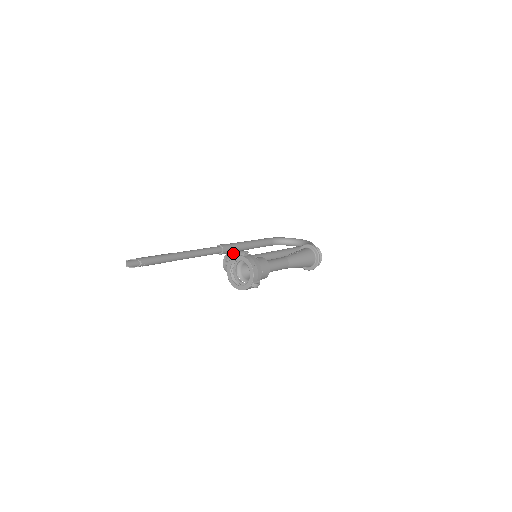
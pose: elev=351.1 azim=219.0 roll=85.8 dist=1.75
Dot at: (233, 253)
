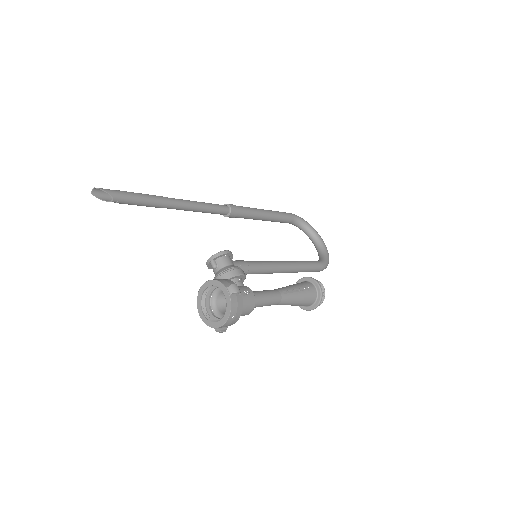
Dot at: (229, 254)
